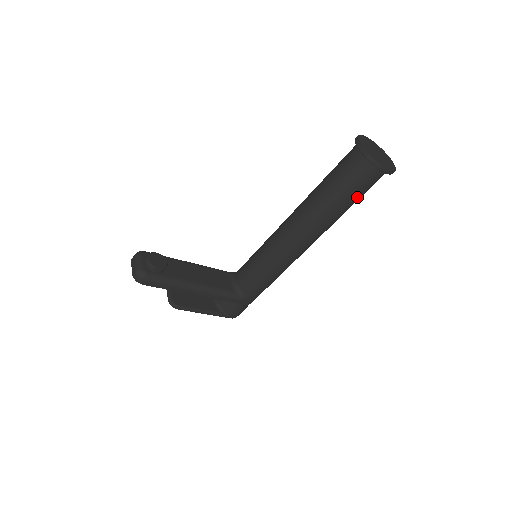
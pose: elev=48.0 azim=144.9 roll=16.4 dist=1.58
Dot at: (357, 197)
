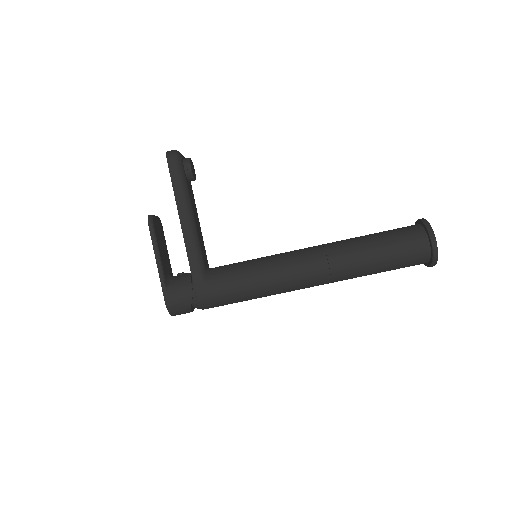
Dot at: (392, 256)
